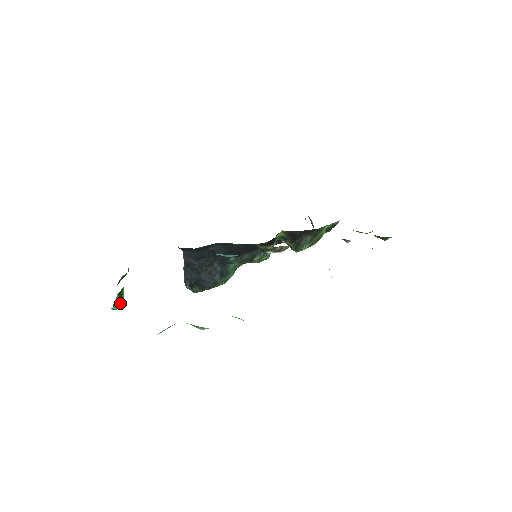
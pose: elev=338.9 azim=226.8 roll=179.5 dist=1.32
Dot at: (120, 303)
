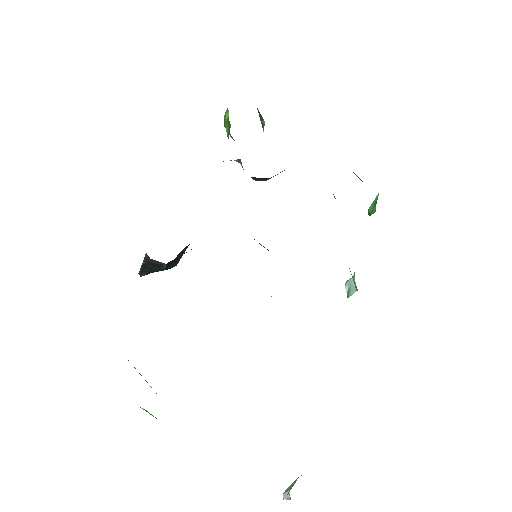
Dot at: occluded
